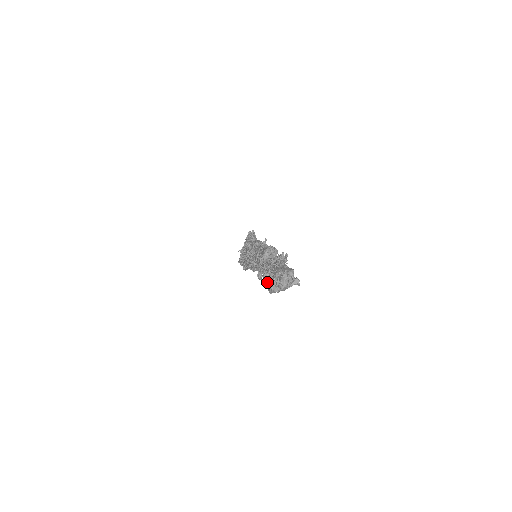
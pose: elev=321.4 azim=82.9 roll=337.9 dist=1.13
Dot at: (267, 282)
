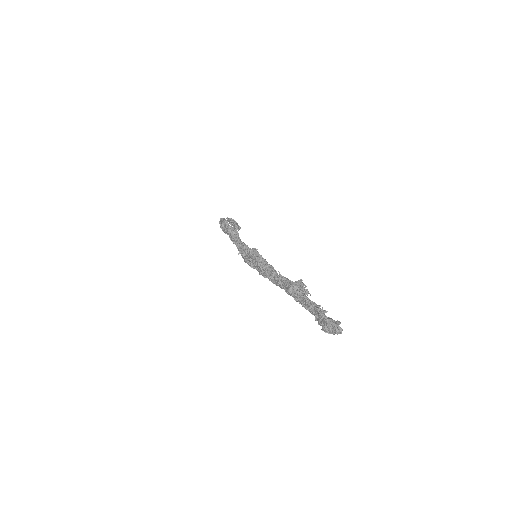
Dot at: (325, 331)
